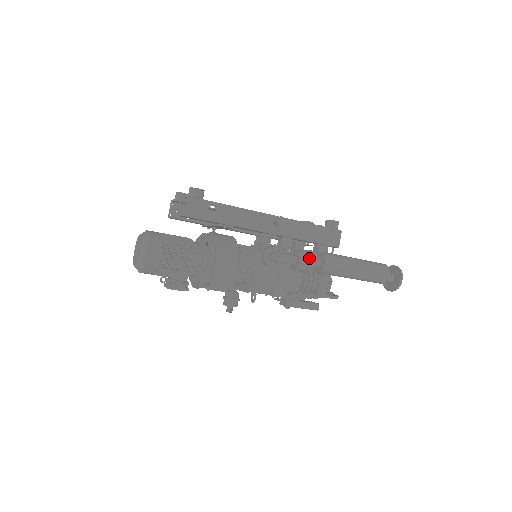
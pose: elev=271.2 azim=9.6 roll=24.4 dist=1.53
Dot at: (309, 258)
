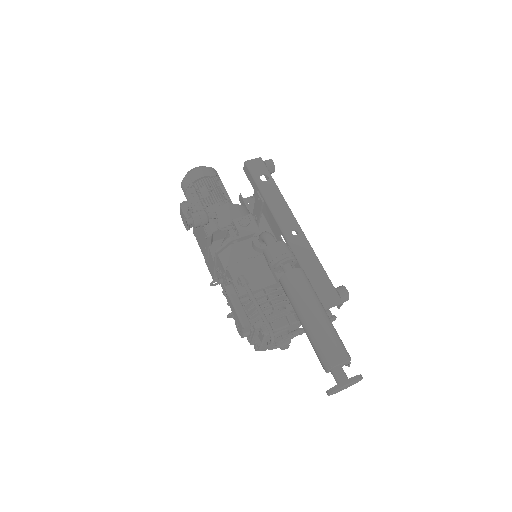
Dot at: (286, 250)
